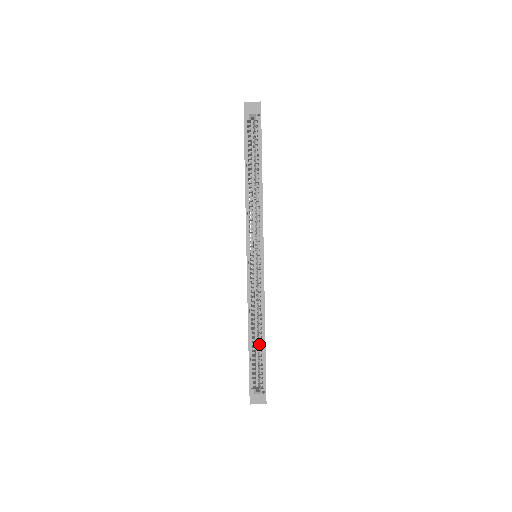
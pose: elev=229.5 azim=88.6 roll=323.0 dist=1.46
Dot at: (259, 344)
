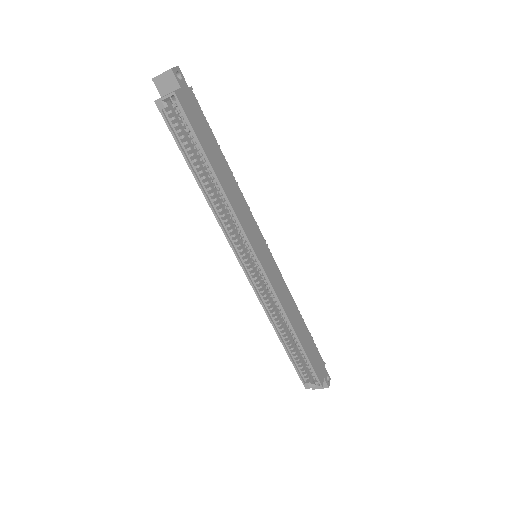
Dot at: (295, 344)
